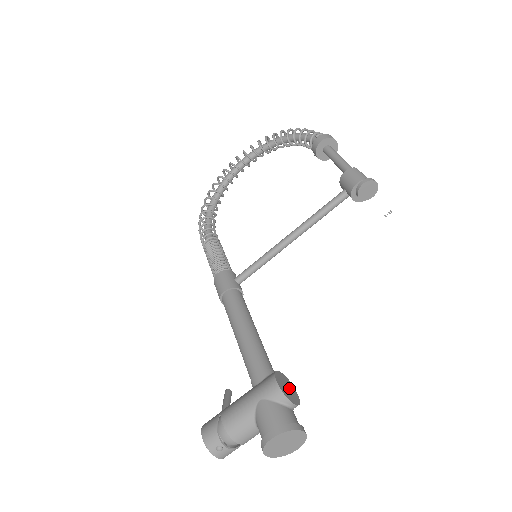
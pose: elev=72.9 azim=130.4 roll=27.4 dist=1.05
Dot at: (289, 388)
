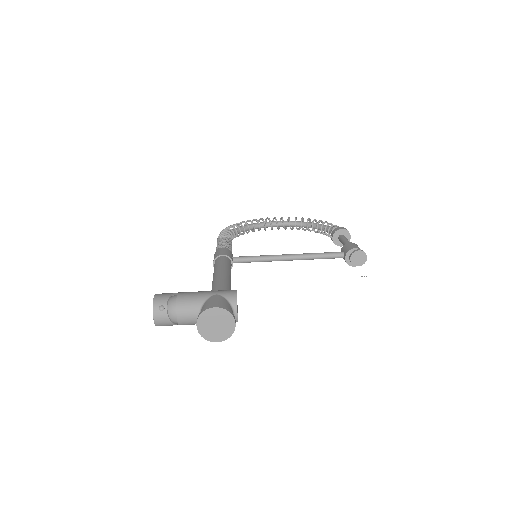
Dot at: (237, 308)
